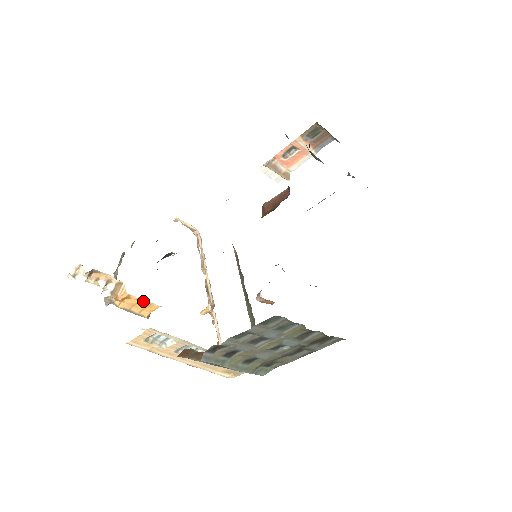
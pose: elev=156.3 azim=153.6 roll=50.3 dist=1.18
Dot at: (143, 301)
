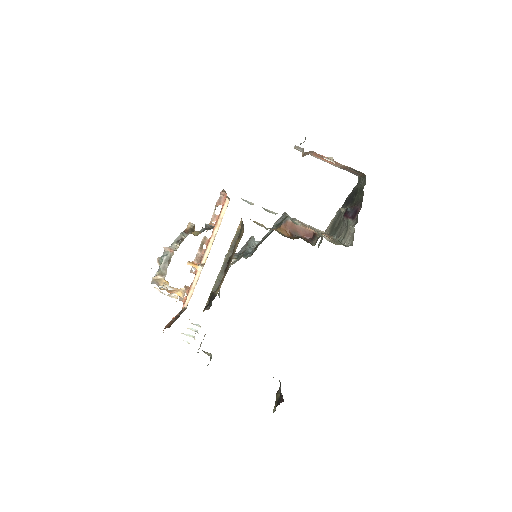
Dot at: occluded
